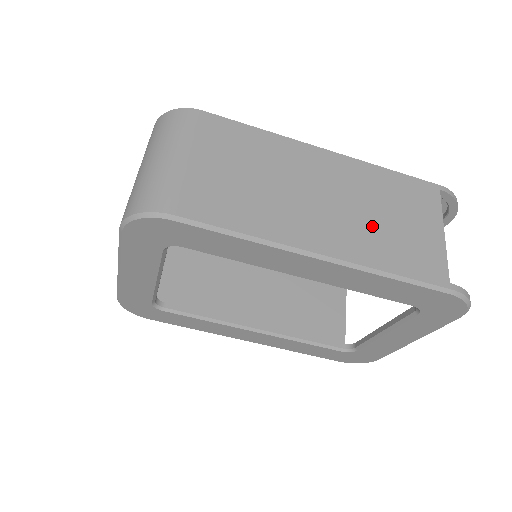
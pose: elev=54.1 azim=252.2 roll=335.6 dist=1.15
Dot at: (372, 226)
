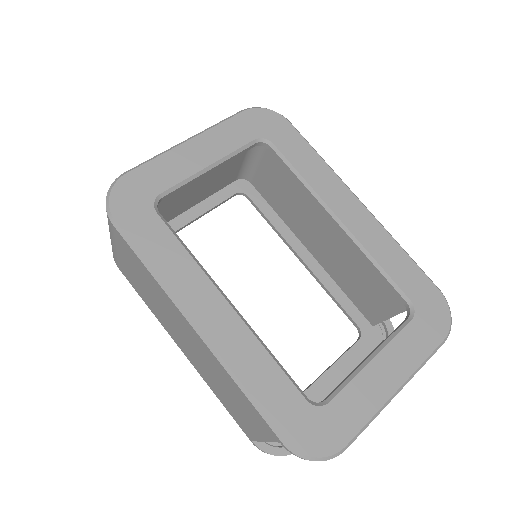
Dot at: occluded
